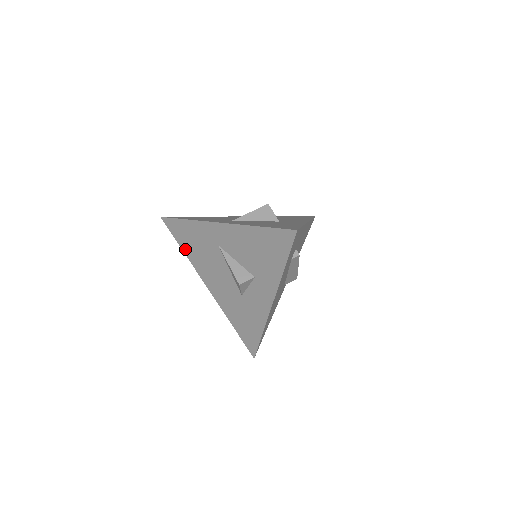
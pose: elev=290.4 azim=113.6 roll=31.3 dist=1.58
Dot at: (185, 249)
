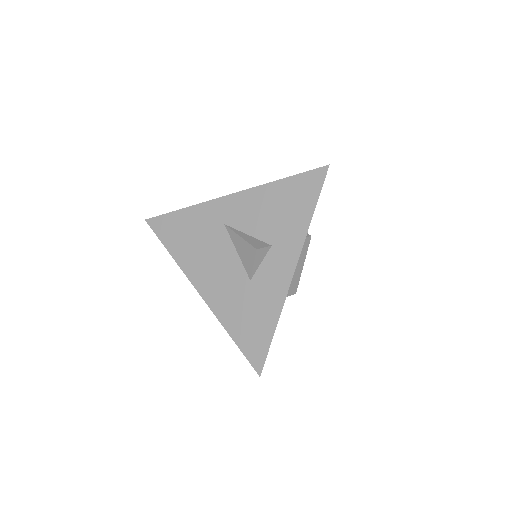
Dot at: (173, 249)
